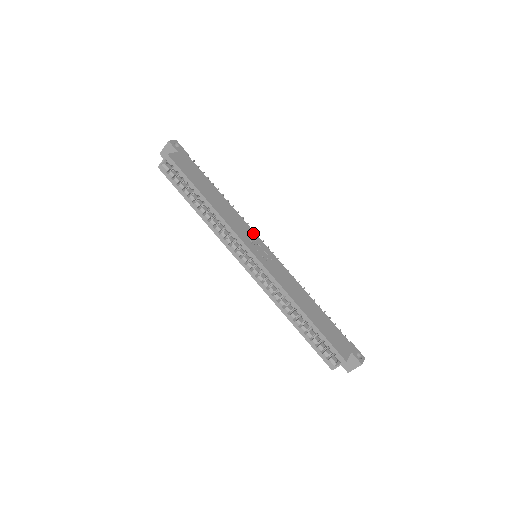
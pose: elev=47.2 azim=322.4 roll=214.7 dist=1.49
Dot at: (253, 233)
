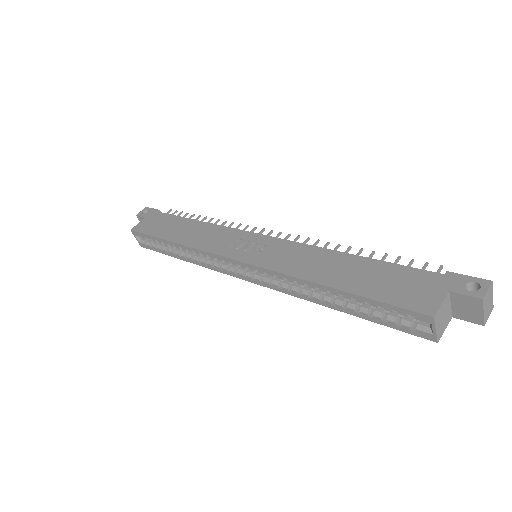
Dot at: (239, 233)
